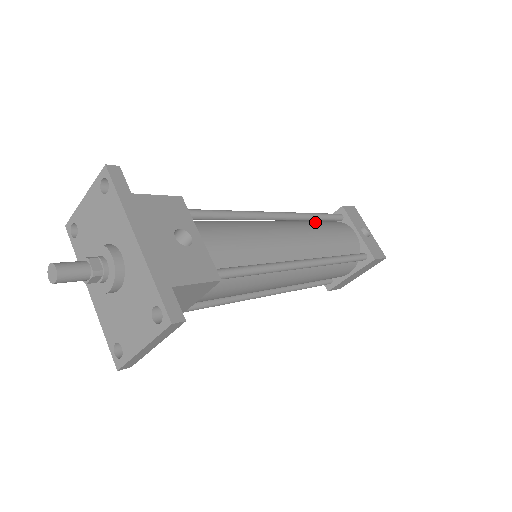
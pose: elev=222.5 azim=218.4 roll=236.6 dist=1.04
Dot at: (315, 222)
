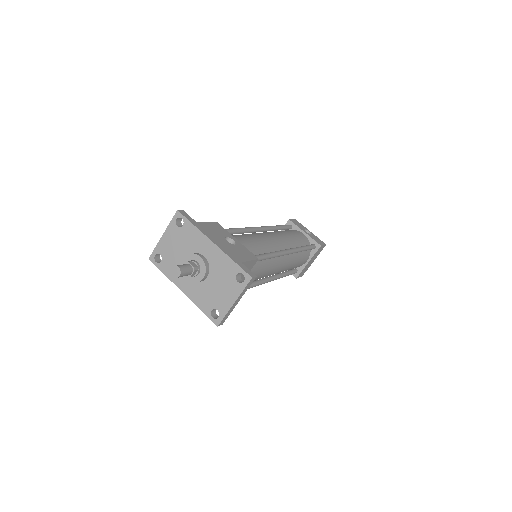
Dot at: occluded
